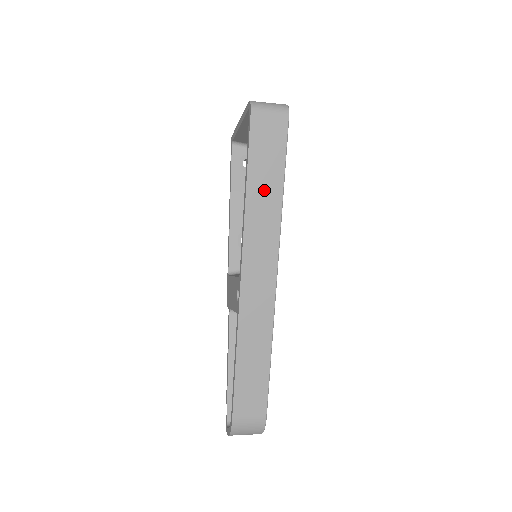
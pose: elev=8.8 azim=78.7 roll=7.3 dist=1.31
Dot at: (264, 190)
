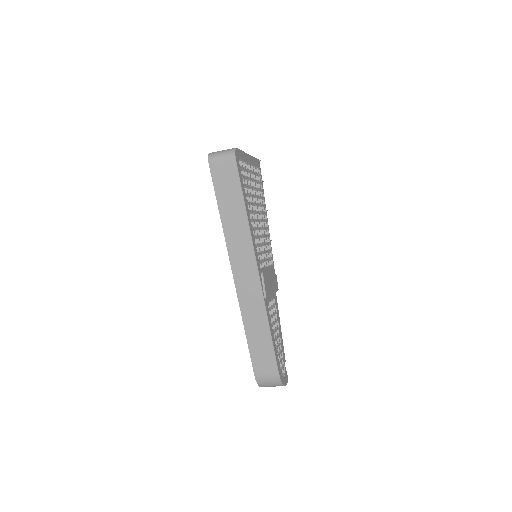
Dot at: (232, 214)
